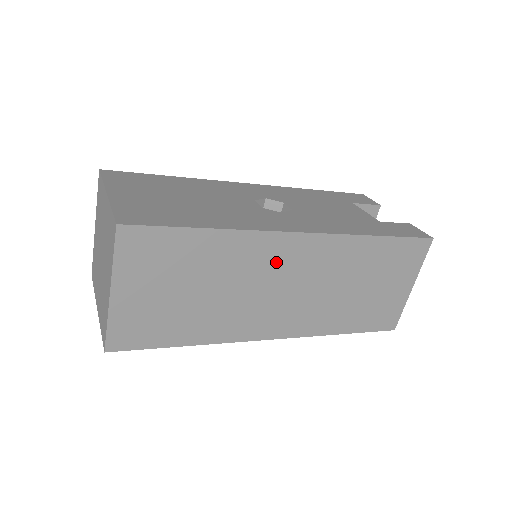
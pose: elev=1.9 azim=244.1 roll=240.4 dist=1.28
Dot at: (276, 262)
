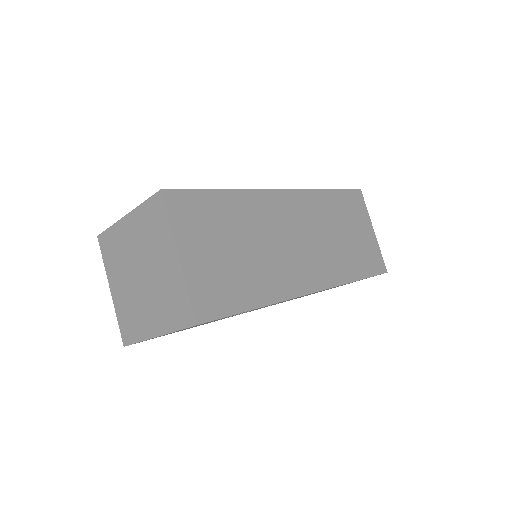
Dot at: (280, 216)
